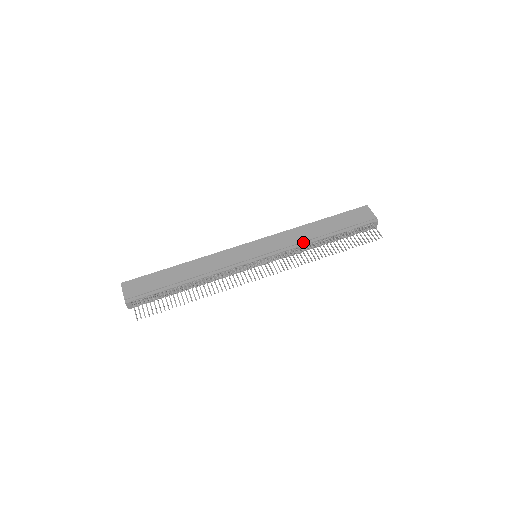
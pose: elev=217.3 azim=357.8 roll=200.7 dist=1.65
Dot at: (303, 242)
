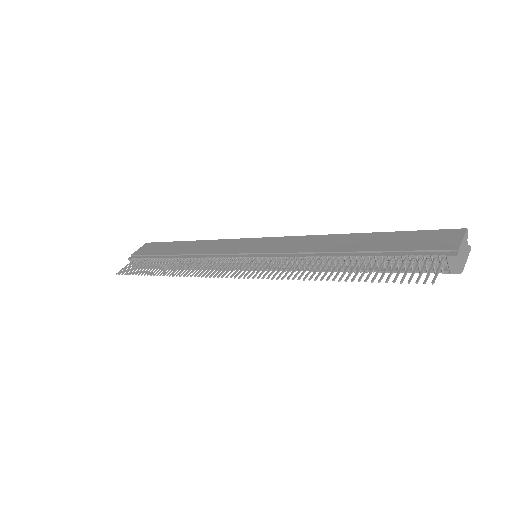
Dot at: (311, 253)
